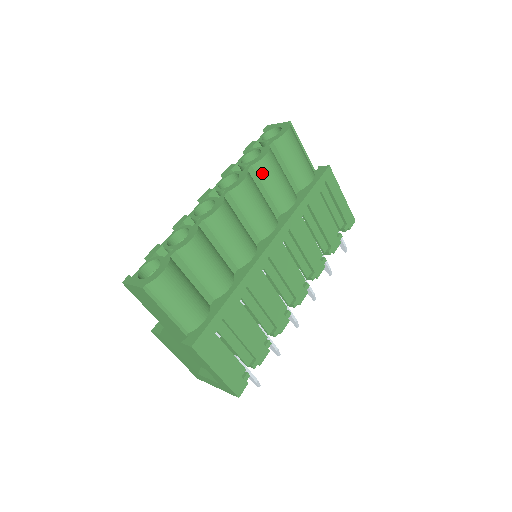
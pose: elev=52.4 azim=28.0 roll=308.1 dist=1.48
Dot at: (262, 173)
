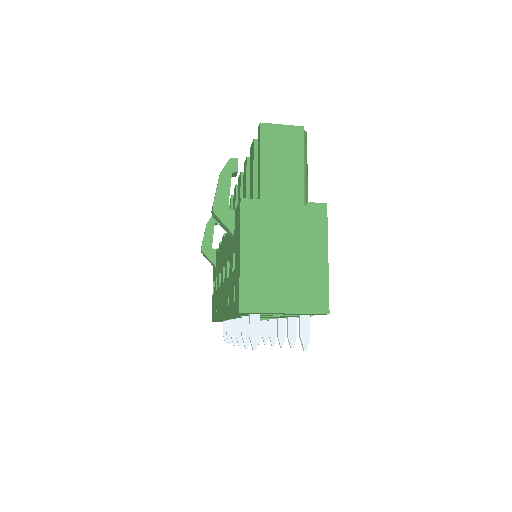
Dot at: occluded
